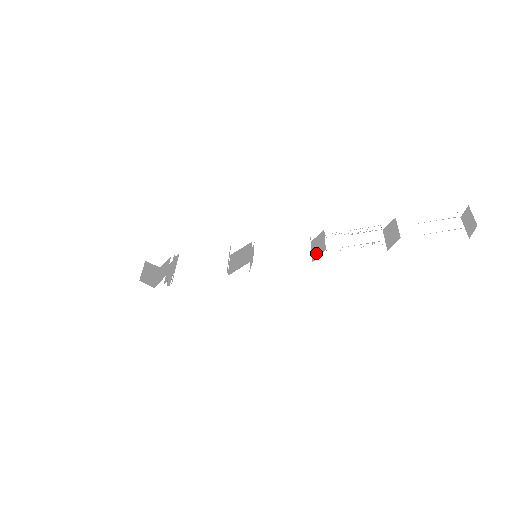
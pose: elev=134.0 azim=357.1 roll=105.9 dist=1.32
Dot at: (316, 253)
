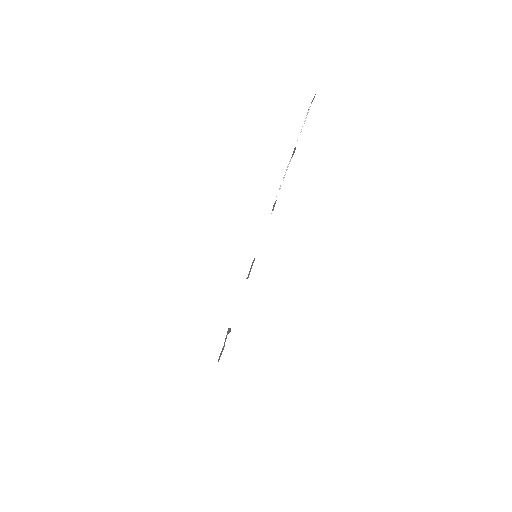
Dot at: occluded
